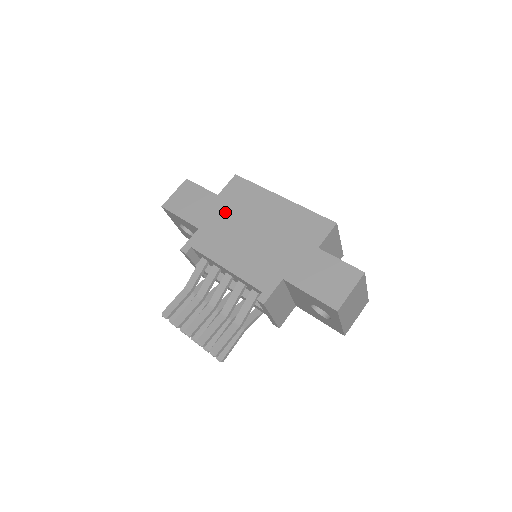
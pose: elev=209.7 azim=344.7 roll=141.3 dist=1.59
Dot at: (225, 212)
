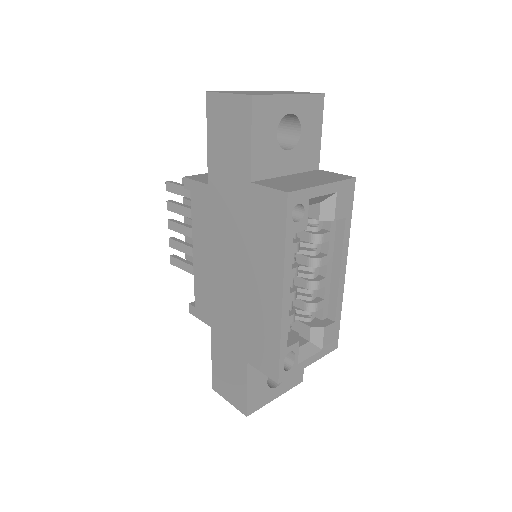
Dot at: (236, 213)
